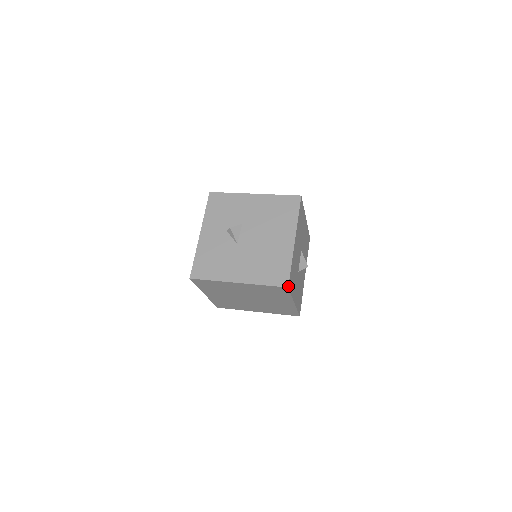
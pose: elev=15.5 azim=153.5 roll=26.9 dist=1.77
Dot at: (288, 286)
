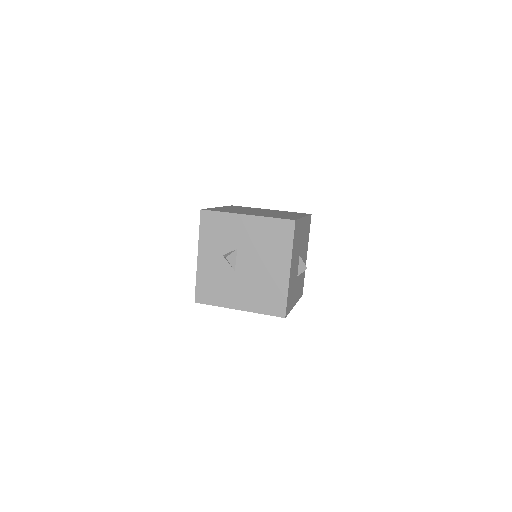
Dot at: (285, 317)
